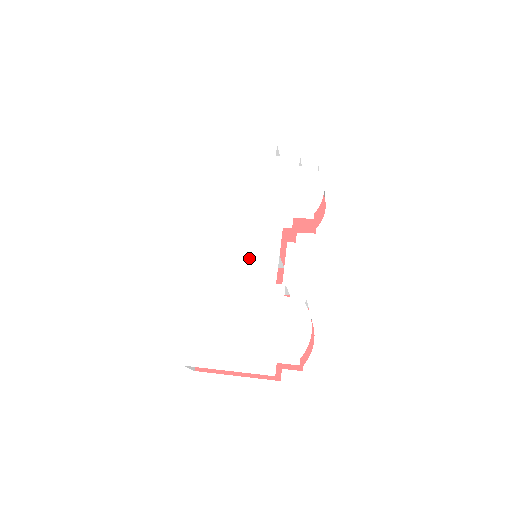
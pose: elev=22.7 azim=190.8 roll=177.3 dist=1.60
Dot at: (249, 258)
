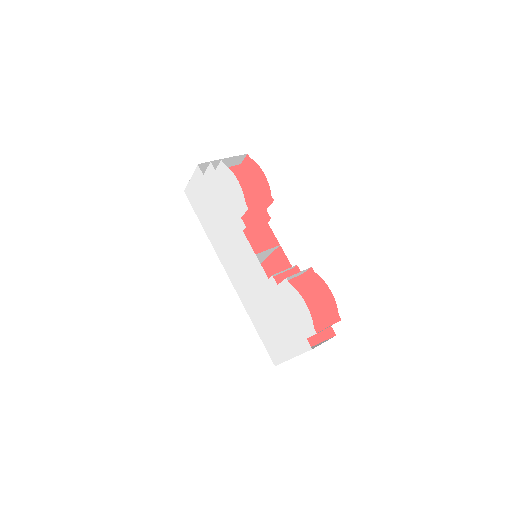
Dot at: (247, 269)
